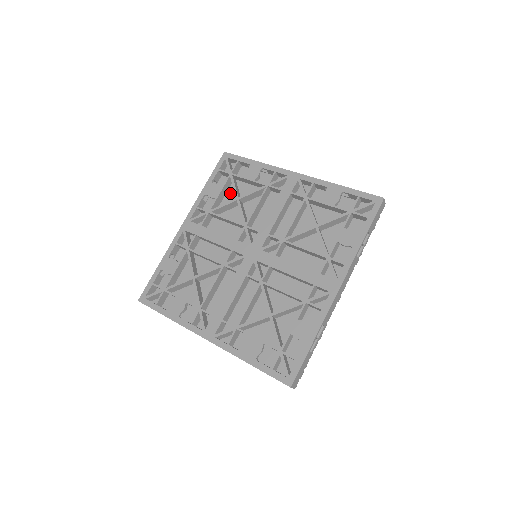
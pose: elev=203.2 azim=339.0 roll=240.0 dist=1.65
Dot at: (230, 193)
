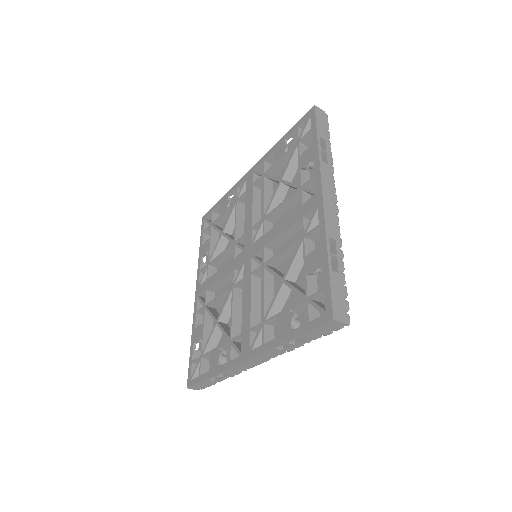
Dot at: occluded
